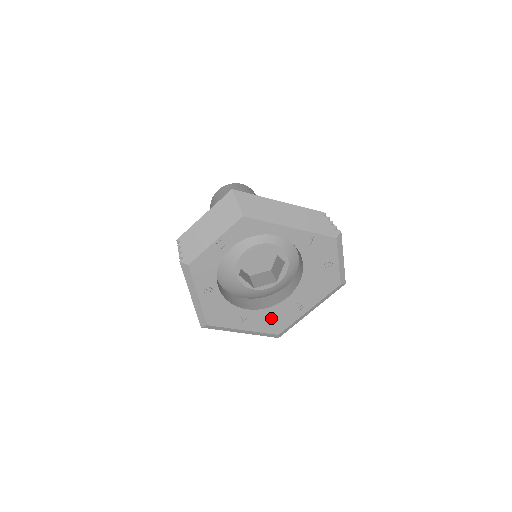
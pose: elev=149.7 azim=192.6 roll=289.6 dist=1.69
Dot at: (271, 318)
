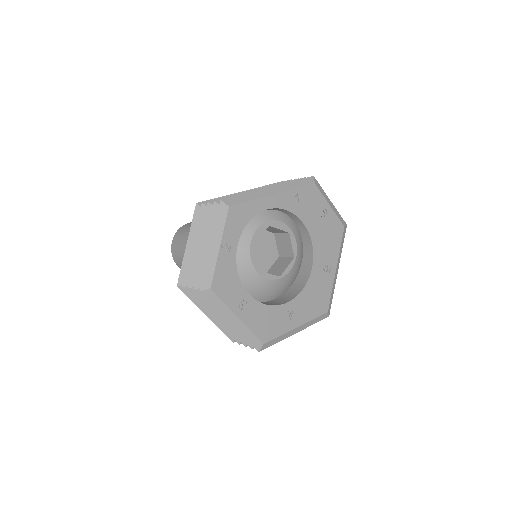
Dot at: (312, 298)
